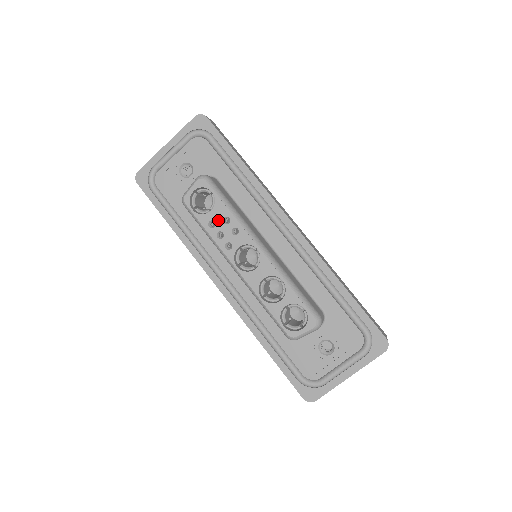
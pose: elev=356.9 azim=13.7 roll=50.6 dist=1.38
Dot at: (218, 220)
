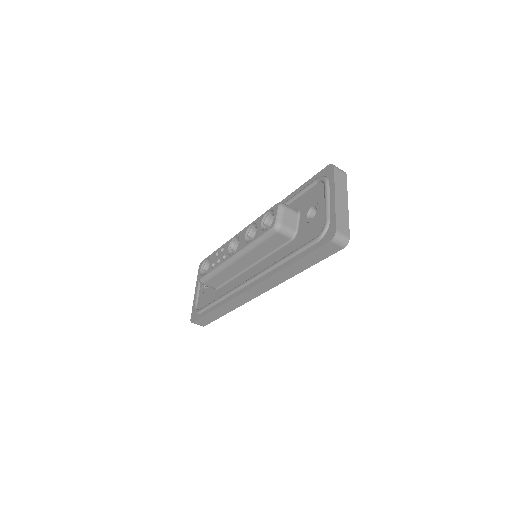
Dot at: (214, 260)
